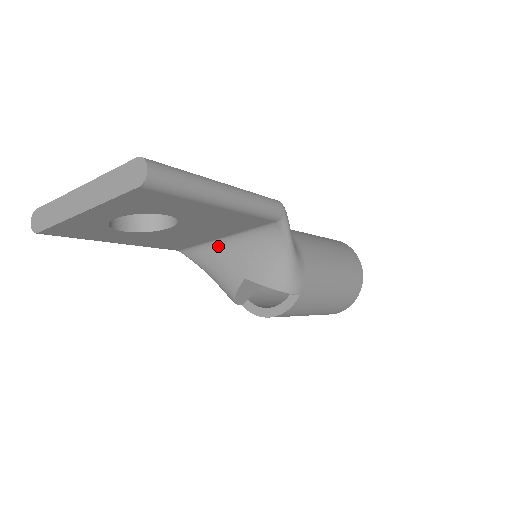
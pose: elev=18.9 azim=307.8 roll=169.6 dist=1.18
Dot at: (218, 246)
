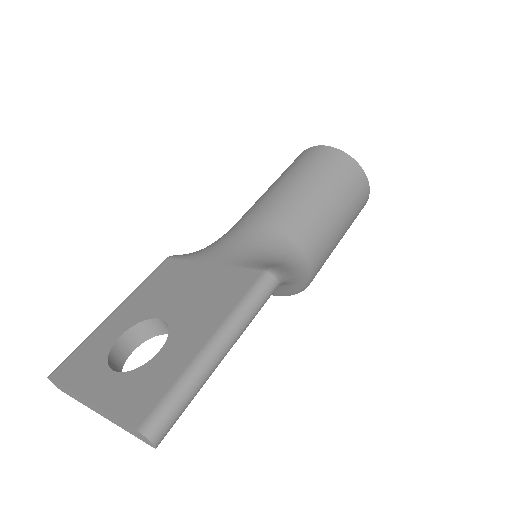
Dot at: occluded
